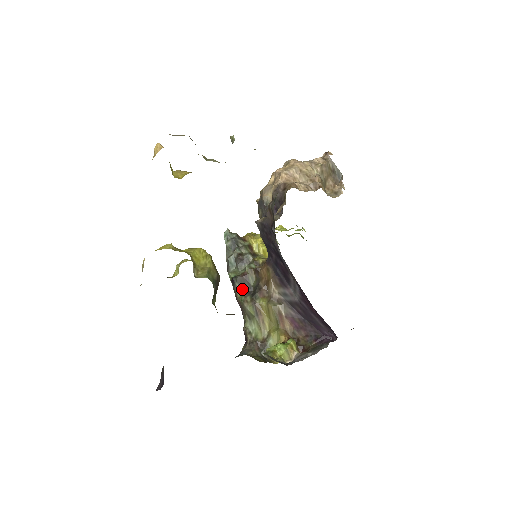
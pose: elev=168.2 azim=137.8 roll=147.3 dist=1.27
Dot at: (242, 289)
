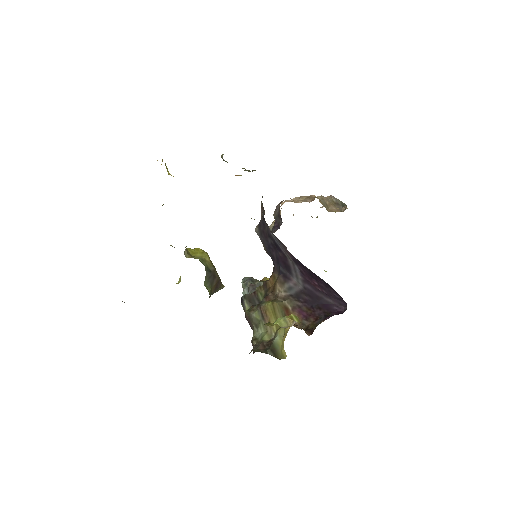
Dot at: (250, 304)
